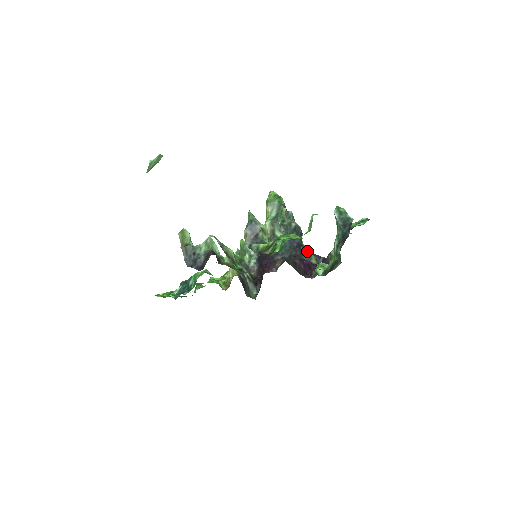
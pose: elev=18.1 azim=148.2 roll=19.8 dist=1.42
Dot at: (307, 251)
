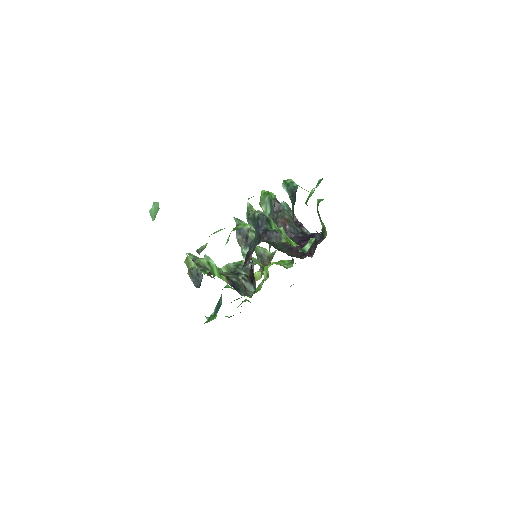
Dot at: (275, 234)
